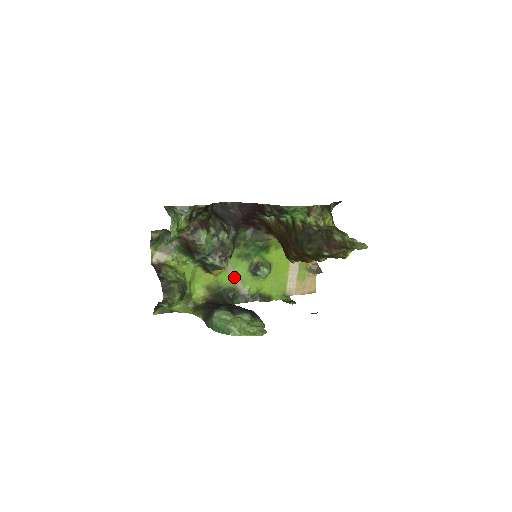
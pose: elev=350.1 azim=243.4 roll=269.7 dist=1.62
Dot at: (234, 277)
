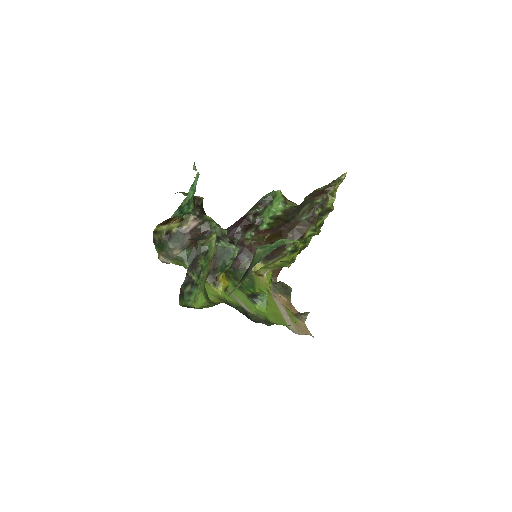
Dot at: (238, 301)
